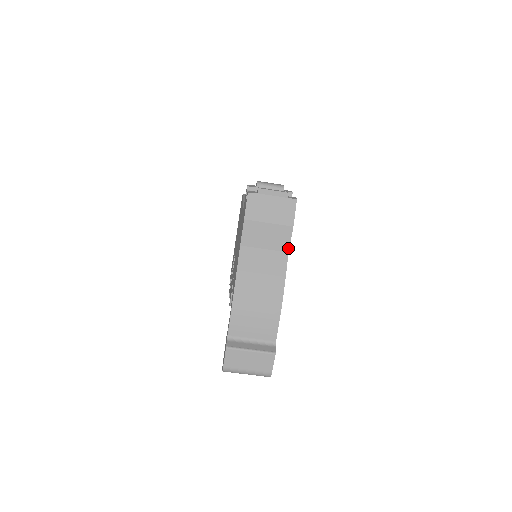
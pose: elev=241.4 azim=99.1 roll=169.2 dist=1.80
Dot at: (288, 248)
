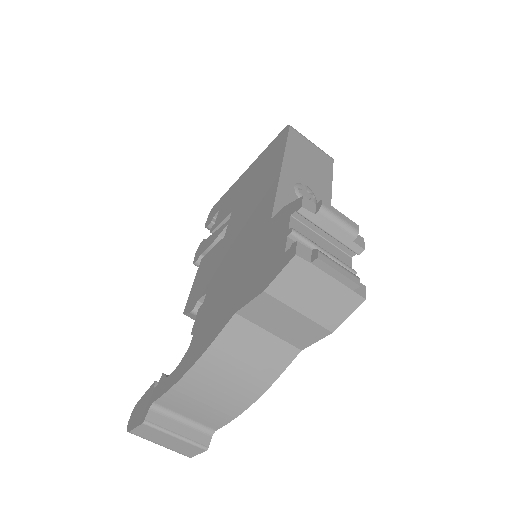
Dot at: (305, 347)
